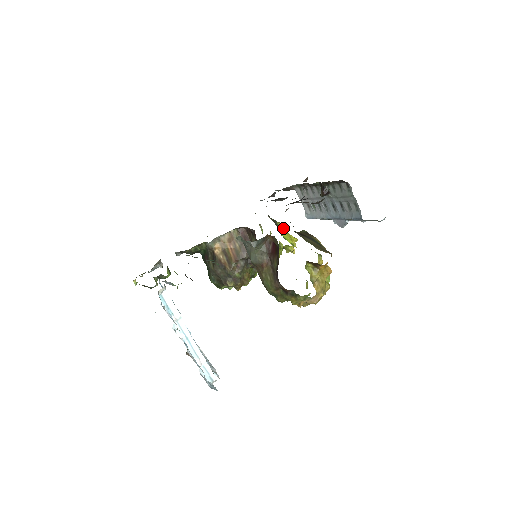
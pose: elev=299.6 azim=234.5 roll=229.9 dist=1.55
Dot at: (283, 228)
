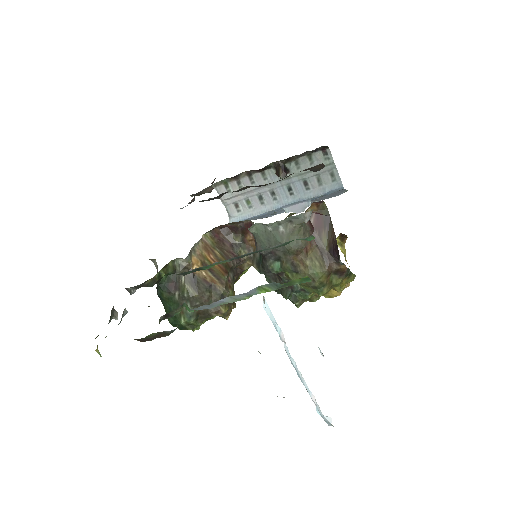
Dot at: occluded
